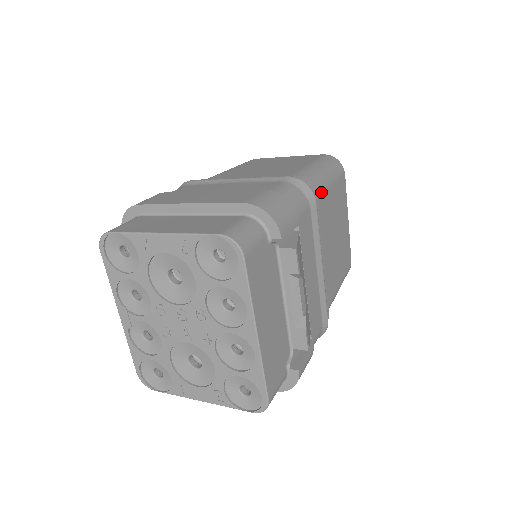
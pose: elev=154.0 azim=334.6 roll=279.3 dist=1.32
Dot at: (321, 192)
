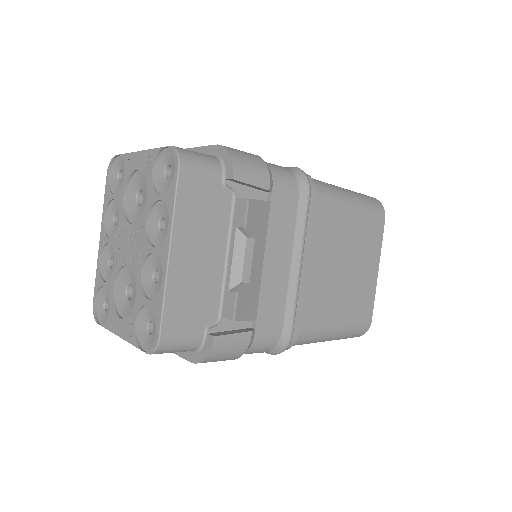
Dot at: (331, 202)
